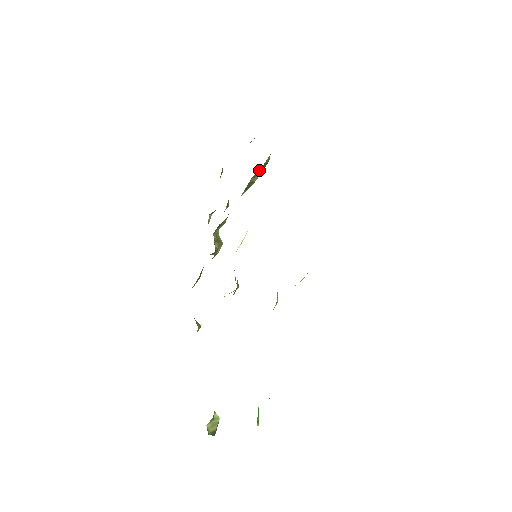
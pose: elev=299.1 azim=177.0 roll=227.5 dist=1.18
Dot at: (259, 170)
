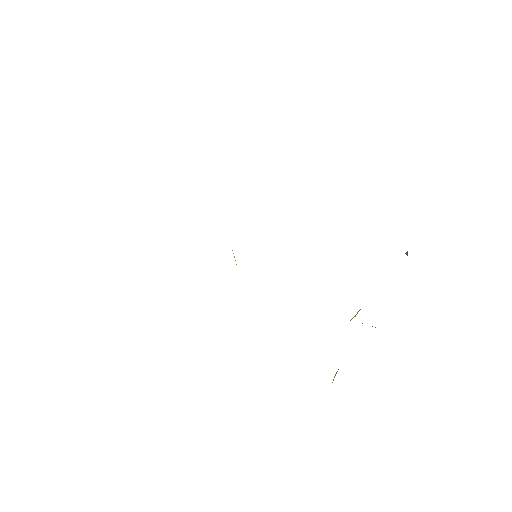
Dot at: occluded
